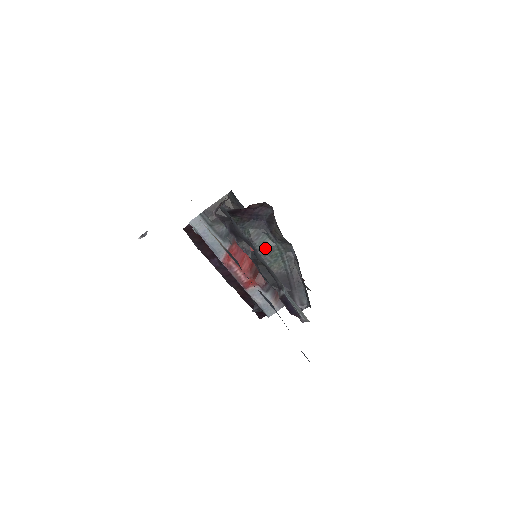
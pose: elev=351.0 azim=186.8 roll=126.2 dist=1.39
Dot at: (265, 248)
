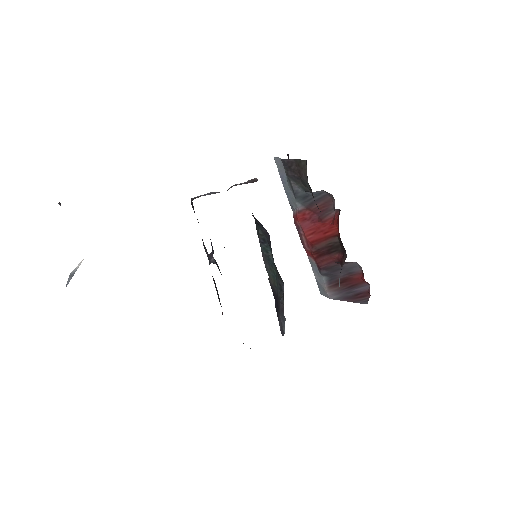
Dot at: (267, 257)
